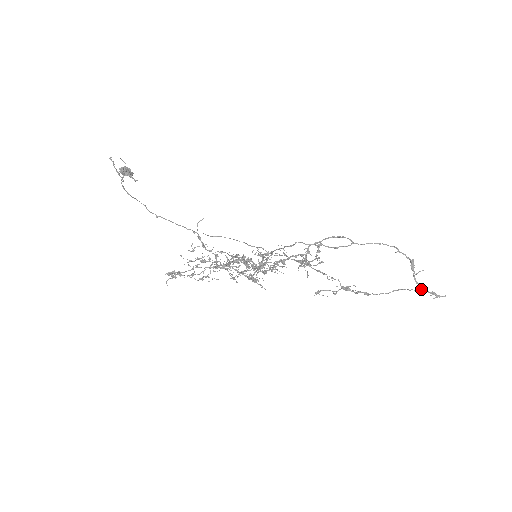
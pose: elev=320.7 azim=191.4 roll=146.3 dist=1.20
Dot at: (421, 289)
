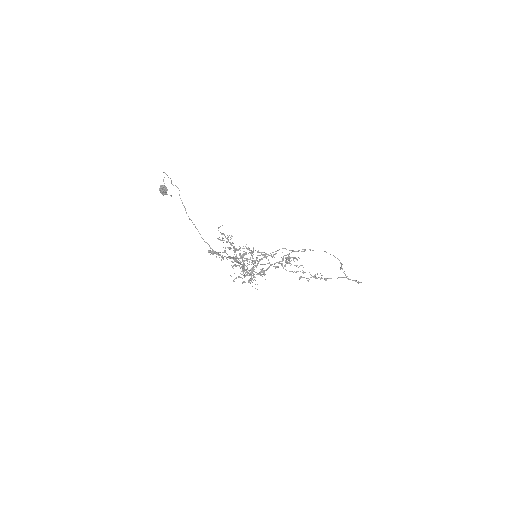
Dot at: (349, 279)
